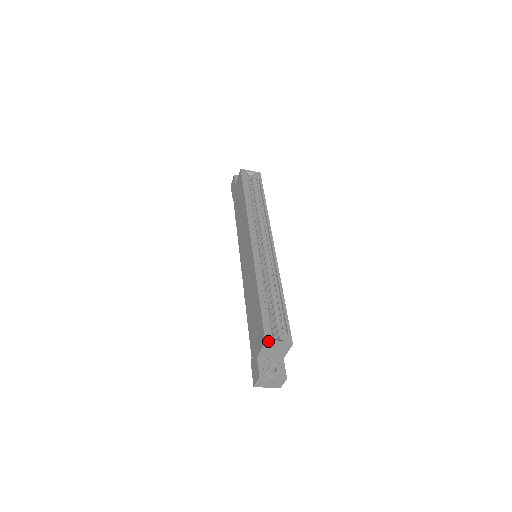
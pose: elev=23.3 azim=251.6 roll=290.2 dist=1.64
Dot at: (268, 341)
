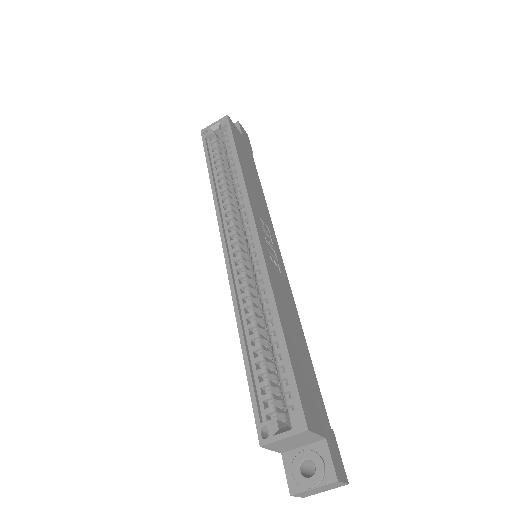
Dot at: (264, 442)
